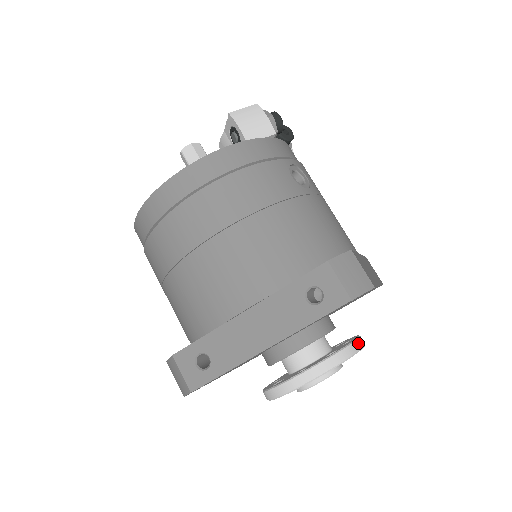
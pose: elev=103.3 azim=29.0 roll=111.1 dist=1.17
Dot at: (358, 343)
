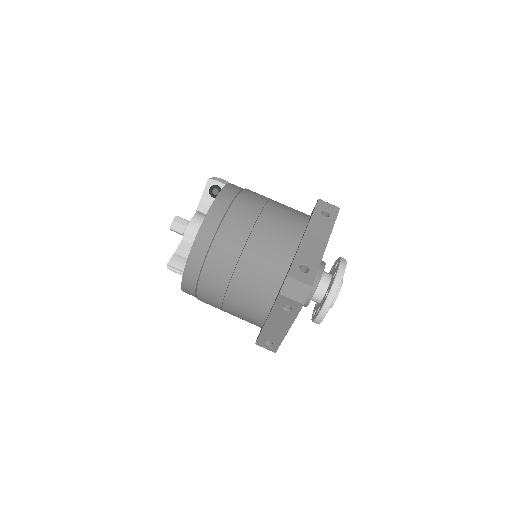
Dot at: occluded
